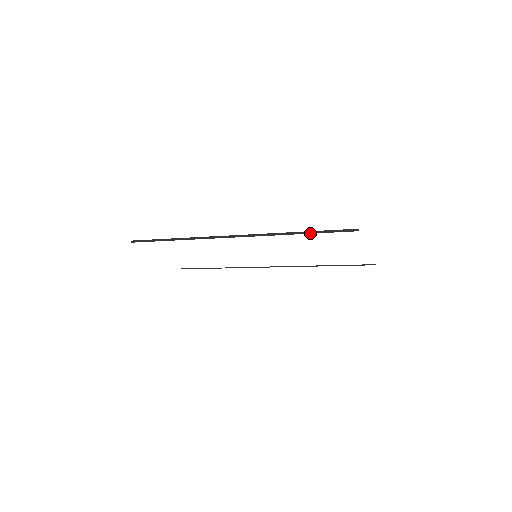
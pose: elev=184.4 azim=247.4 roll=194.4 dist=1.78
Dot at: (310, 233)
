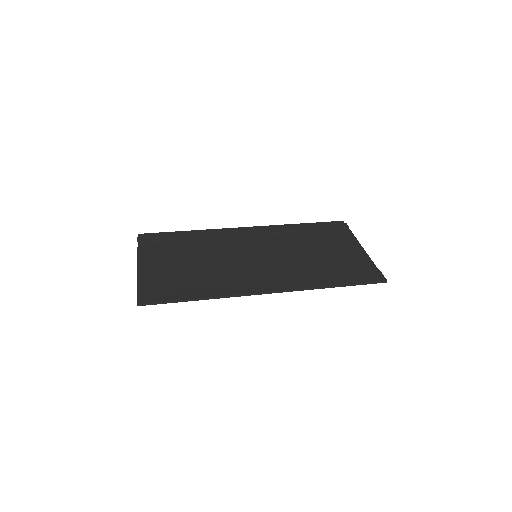
Dot at: occluded
